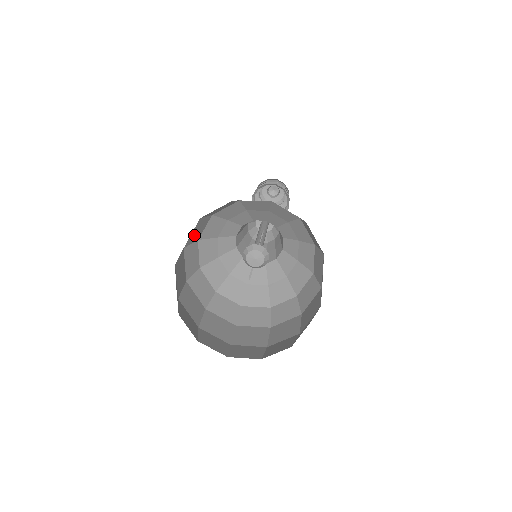
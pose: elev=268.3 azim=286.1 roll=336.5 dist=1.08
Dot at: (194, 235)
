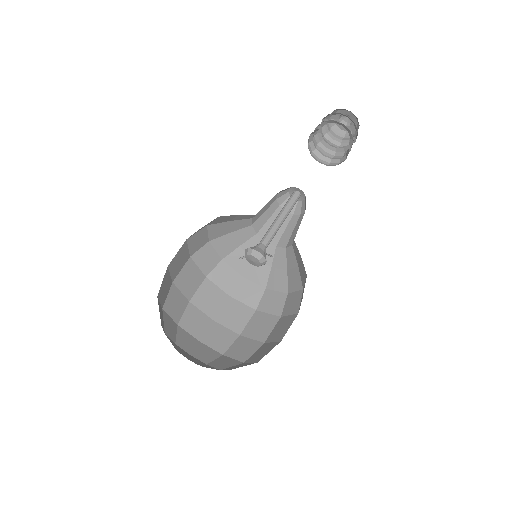
Dot at: occluded
